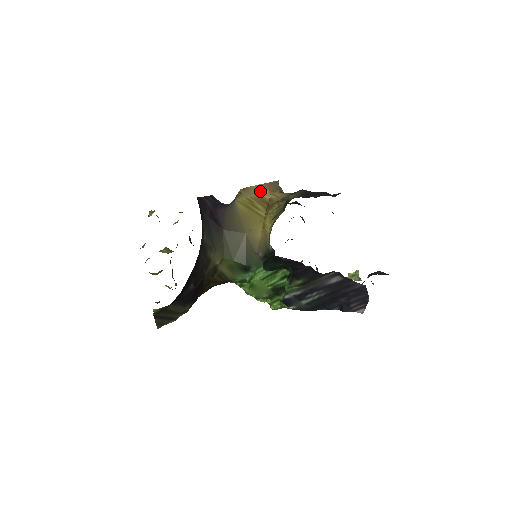
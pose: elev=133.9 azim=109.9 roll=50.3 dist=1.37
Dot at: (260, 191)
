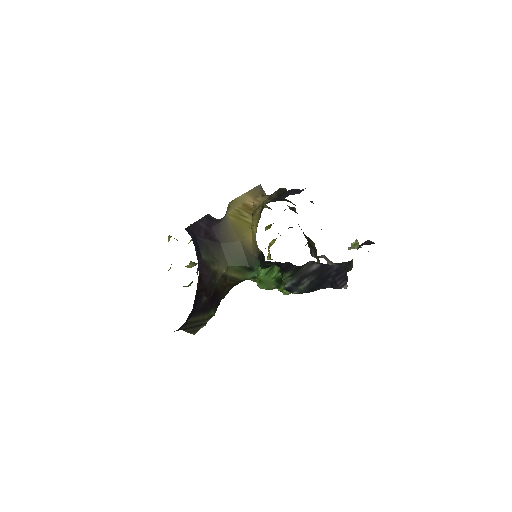
Dot at: (245, 200)
